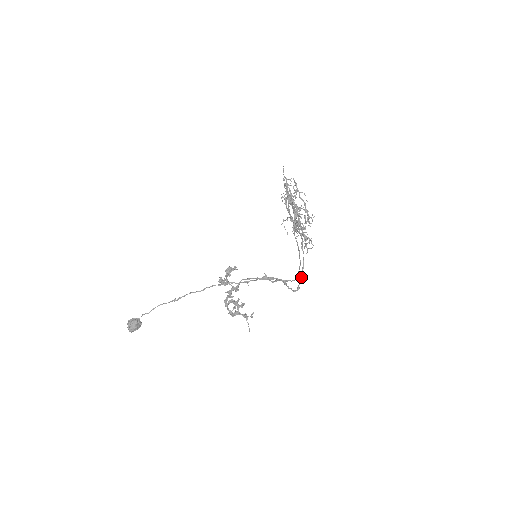
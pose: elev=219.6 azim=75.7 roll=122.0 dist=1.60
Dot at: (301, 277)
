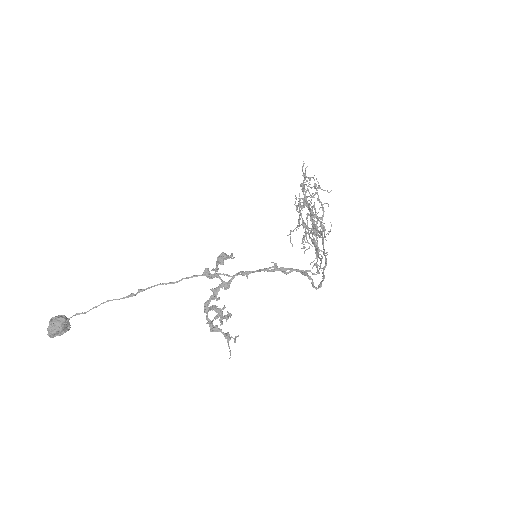
Dot at: (323, 274)
